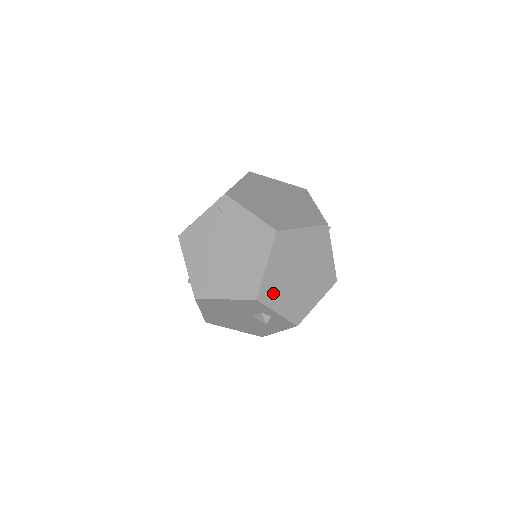
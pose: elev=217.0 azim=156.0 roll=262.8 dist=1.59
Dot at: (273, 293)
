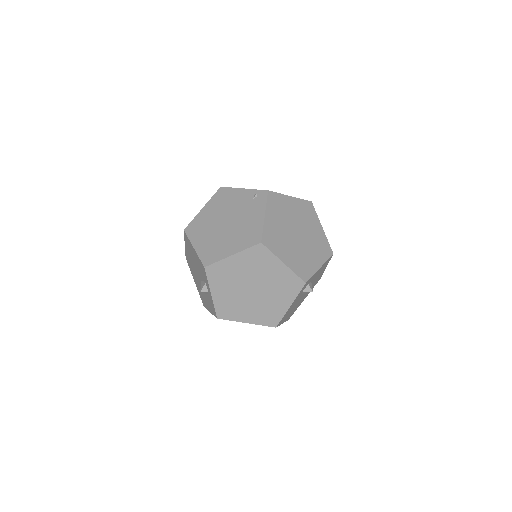
Dot at: (220, 277)
